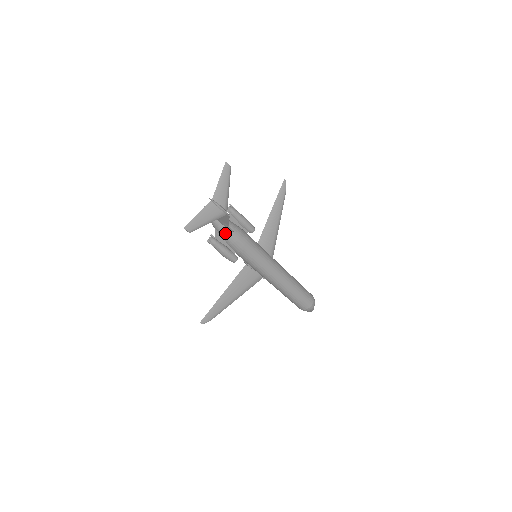
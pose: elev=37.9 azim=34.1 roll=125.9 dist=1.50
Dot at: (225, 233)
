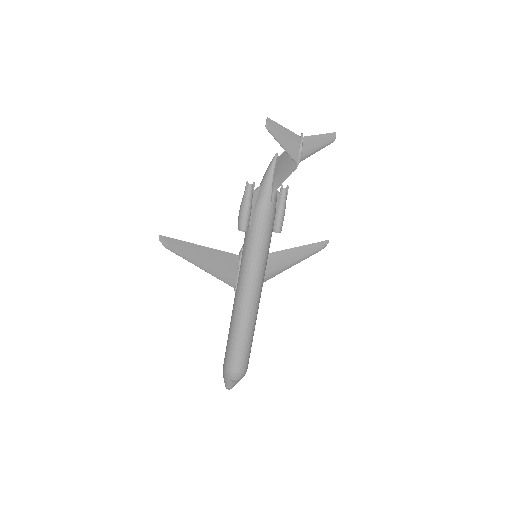
Dot at: (265, 195)
